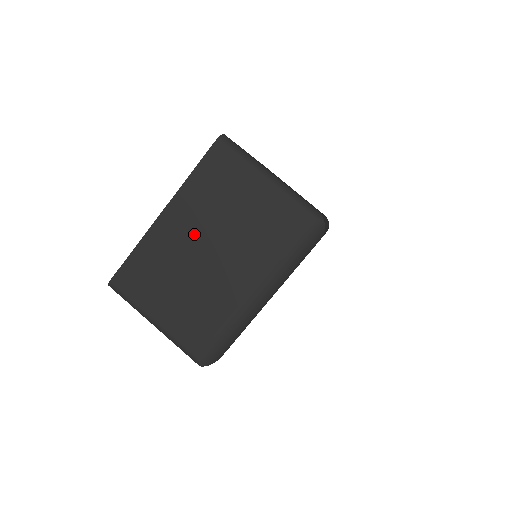
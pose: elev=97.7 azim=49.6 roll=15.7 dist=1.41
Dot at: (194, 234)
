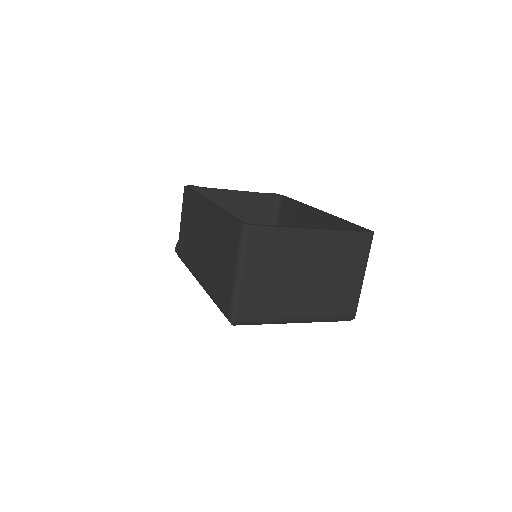
Dot at: (313, 259)
